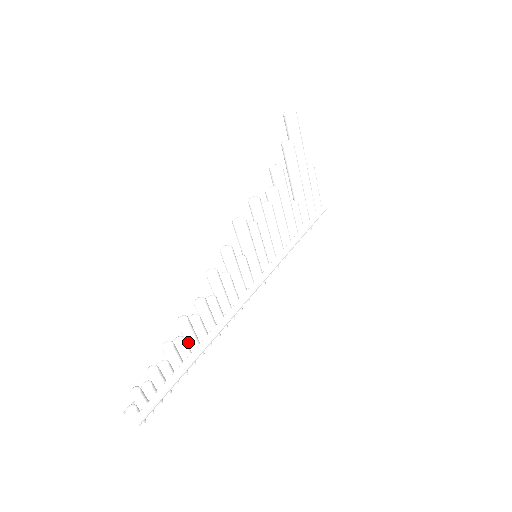
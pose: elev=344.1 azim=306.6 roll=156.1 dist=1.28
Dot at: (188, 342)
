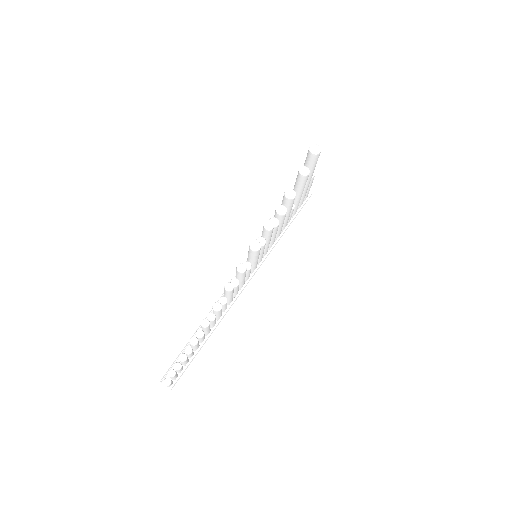
Dot at: (204, 331)
